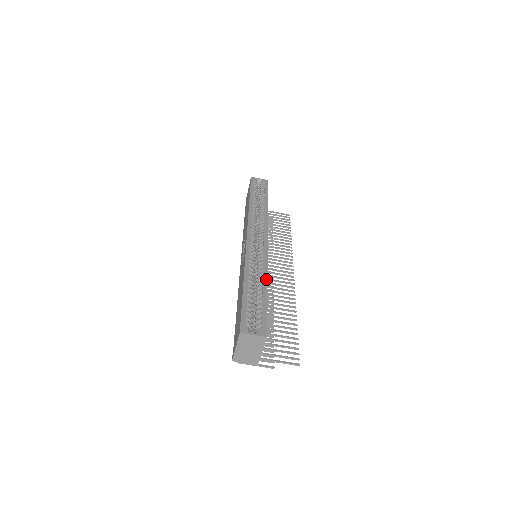
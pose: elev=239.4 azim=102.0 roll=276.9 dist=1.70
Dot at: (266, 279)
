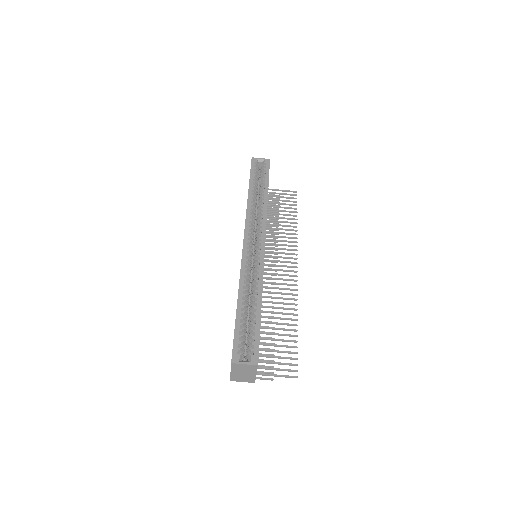
Dot at: (261, 293)
